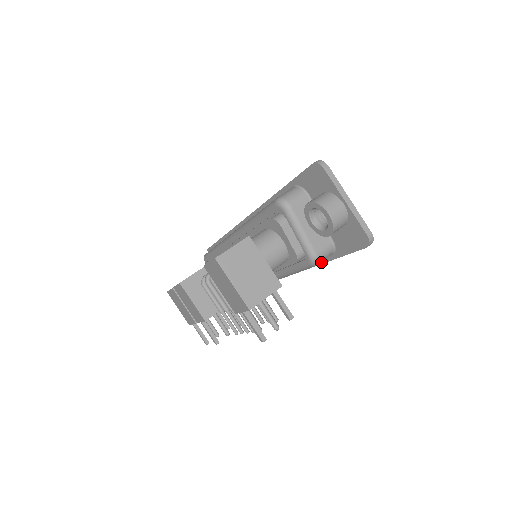
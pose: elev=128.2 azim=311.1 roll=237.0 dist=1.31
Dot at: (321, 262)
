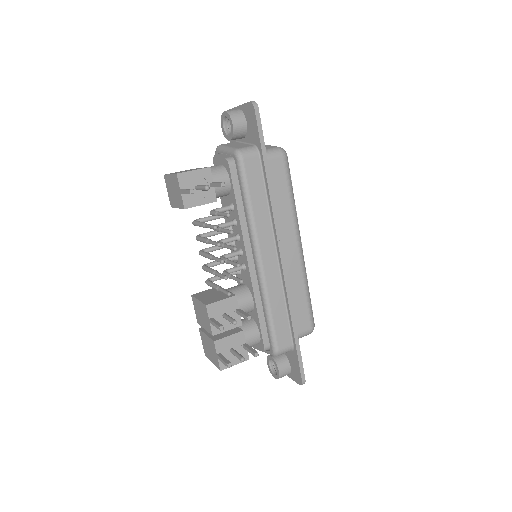
Dot at: (265, 178)
